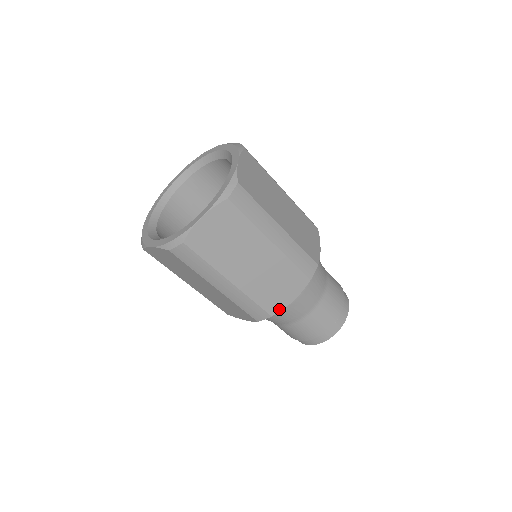
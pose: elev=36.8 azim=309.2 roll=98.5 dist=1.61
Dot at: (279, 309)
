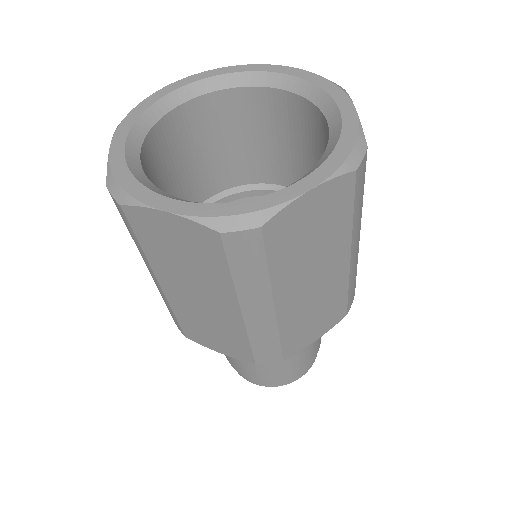
Dot at: (296, 351)
